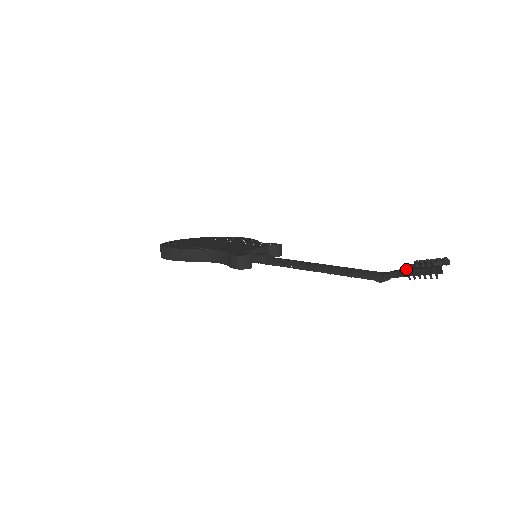
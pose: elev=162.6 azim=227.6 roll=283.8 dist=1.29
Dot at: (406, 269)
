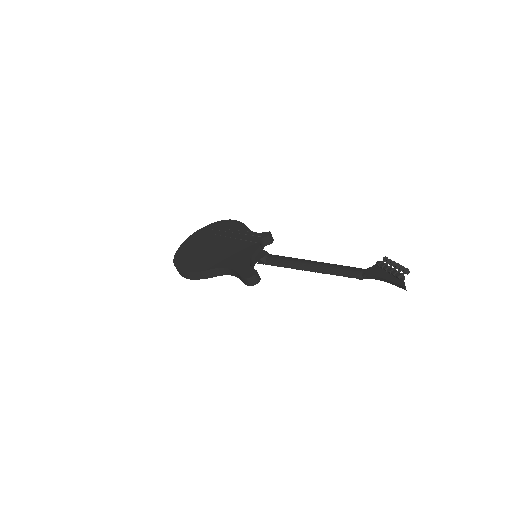
Dot at: (379, 272)
